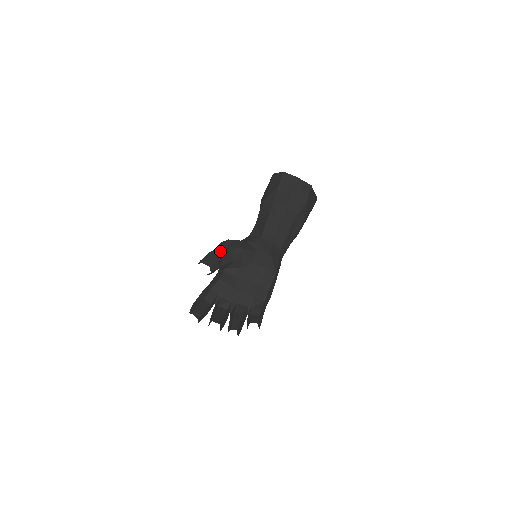
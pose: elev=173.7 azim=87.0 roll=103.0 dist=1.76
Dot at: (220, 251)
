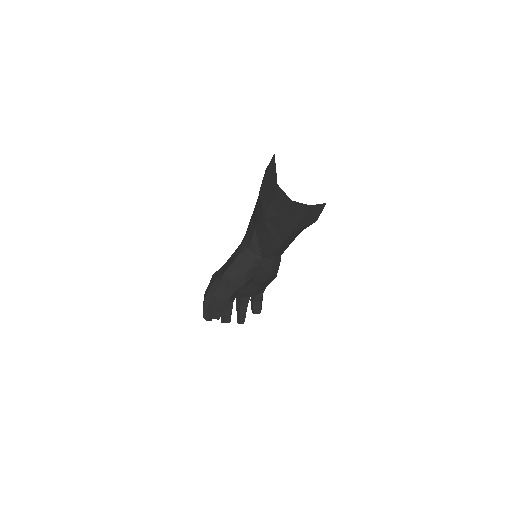
Dot at: (224, 300)
